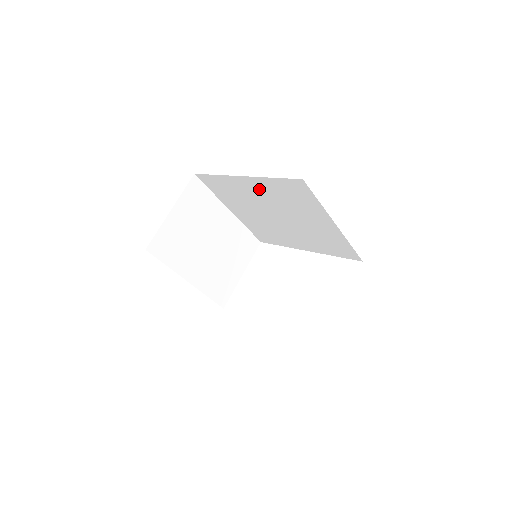
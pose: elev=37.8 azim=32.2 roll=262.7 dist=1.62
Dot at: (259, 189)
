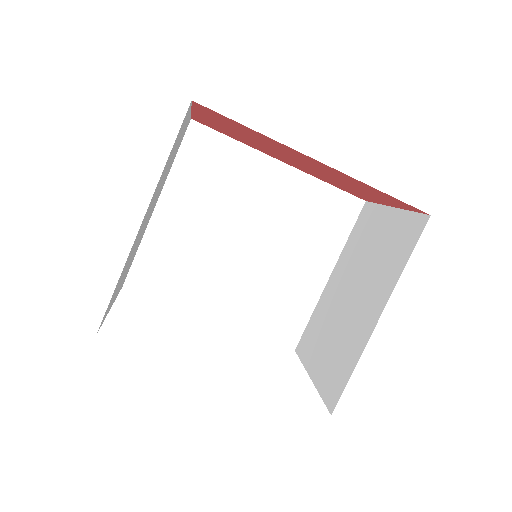
Dot at: (282, 190)
